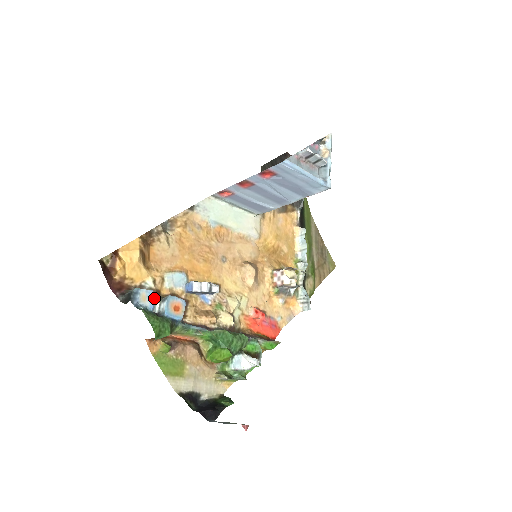
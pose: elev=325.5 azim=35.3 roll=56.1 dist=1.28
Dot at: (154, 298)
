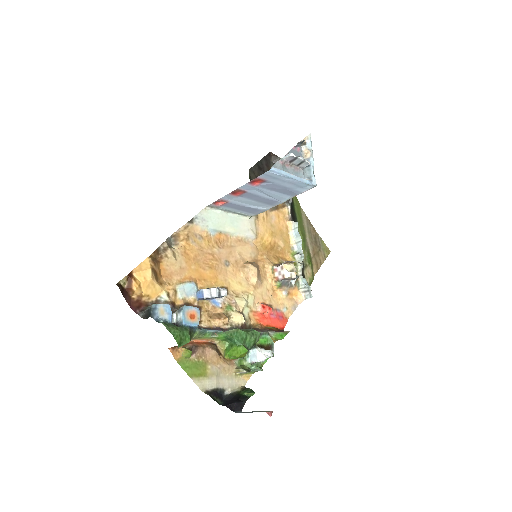
Dot at: occluded
